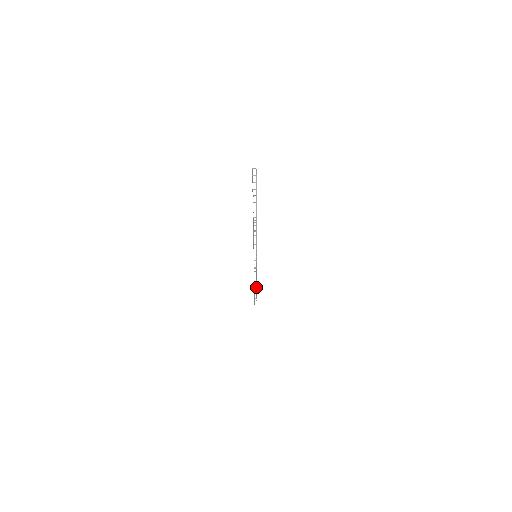
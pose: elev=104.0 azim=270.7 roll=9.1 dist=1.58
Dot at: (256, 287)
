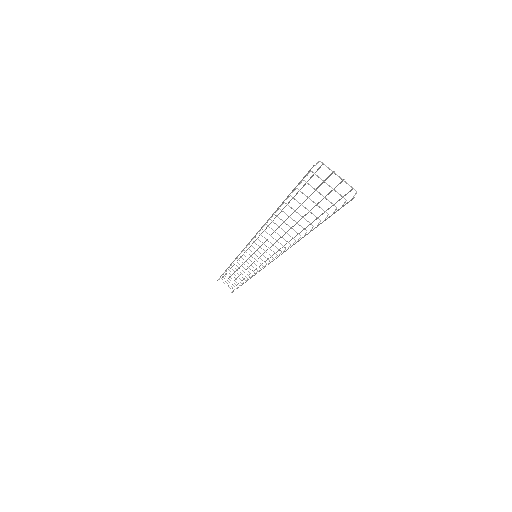
Dot at: occluded
